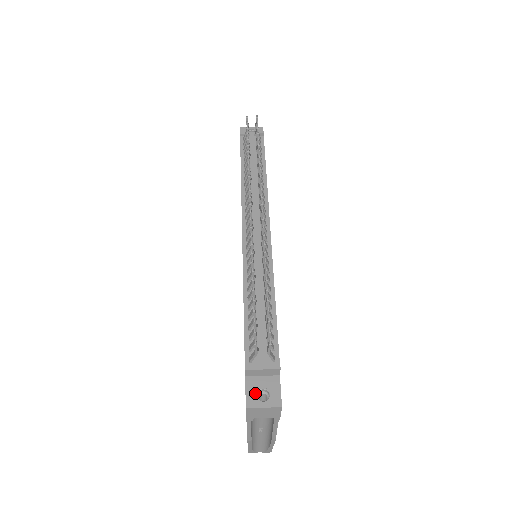
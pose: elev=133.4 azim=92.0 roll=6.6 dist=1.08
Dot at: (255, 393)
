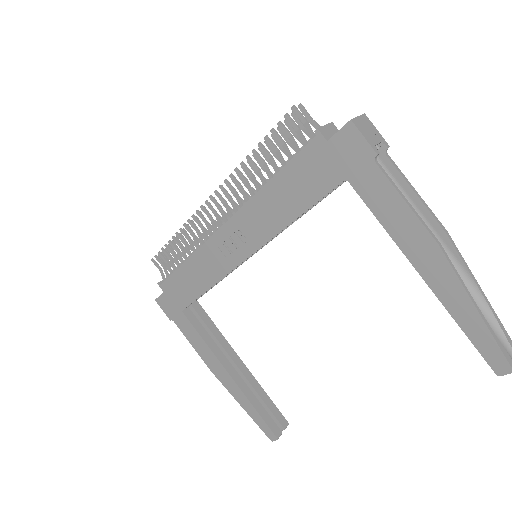
Dot at: (343, 128)
